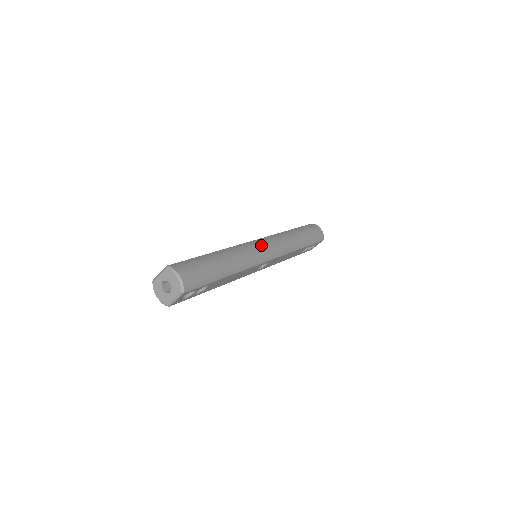
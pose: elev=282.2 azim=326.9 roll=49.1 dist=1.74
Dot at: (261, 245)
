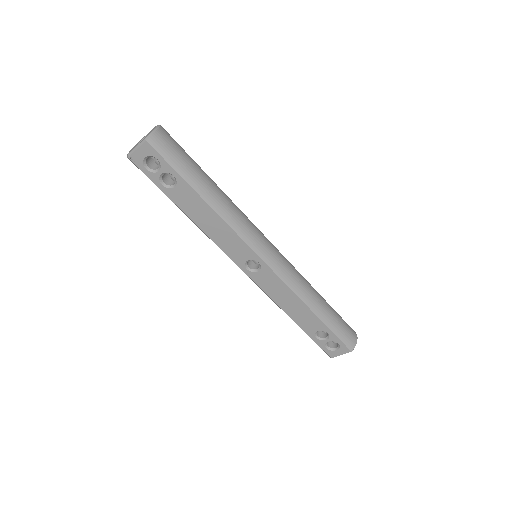
Dot at: (267, 240)
